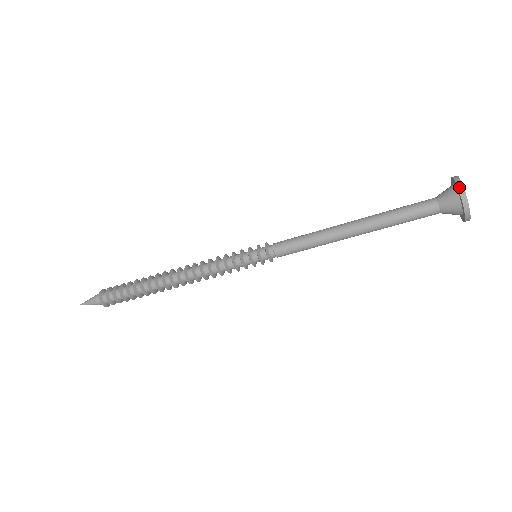
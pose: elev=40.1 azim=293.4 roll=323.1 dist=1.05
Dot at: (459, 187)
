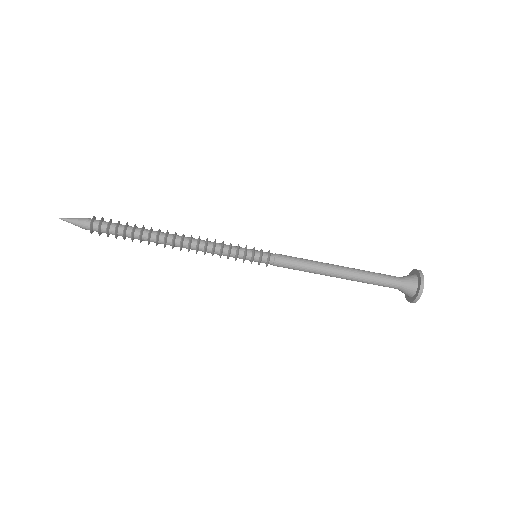
Dot at: (420, 272)
